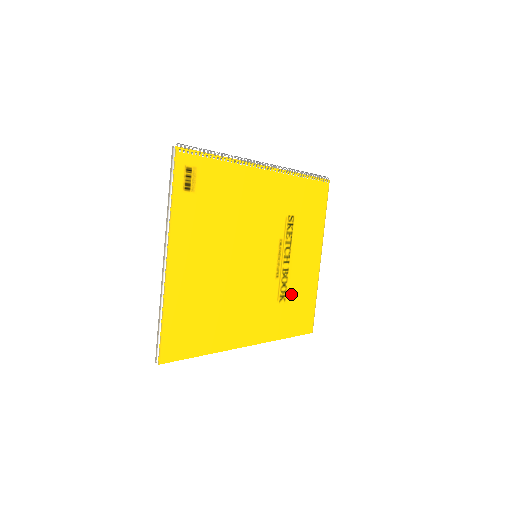
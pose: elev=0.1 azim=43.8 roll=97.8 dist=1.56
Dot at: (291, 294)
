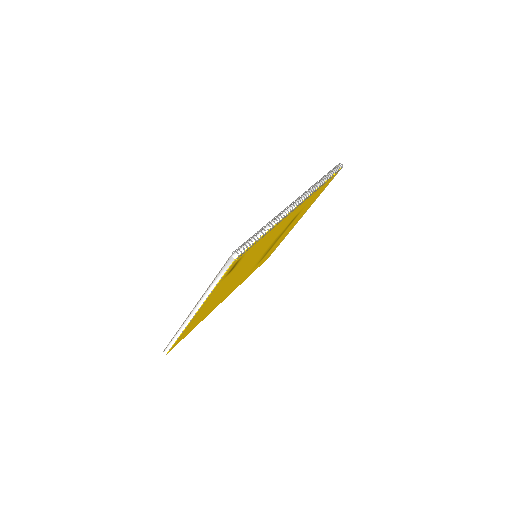
Dot at: occluded
